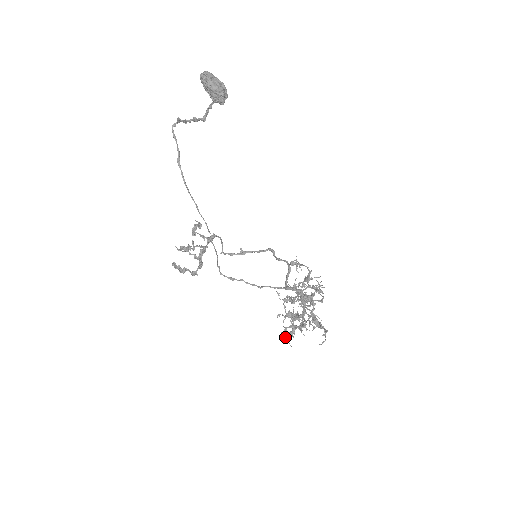
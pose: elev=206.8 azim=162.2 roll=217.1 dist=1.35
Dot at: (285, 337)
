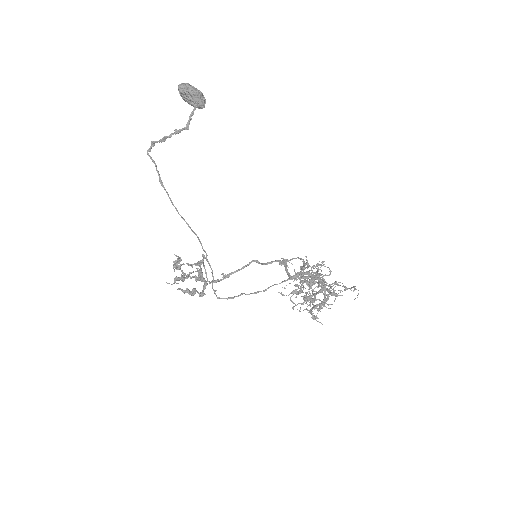
Dot at: (313, 319)
